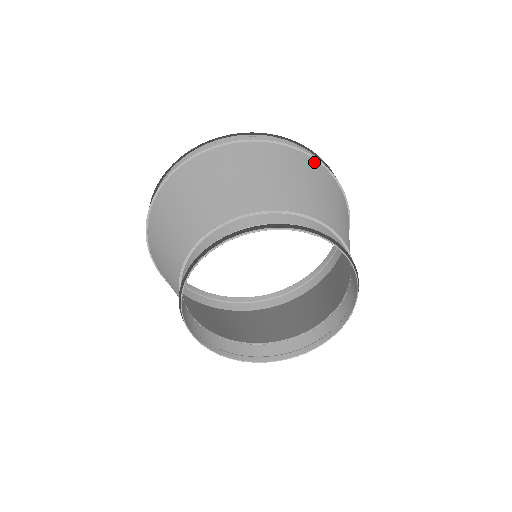
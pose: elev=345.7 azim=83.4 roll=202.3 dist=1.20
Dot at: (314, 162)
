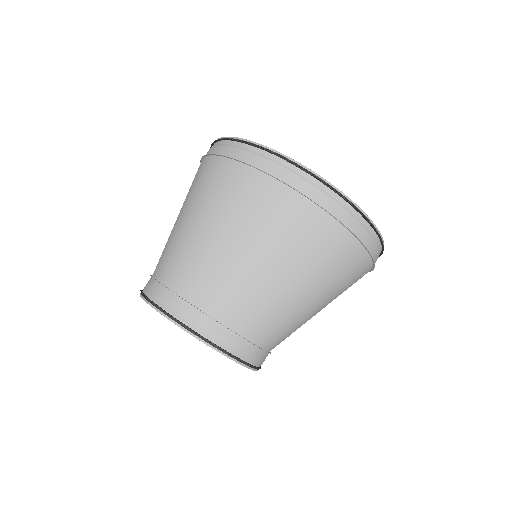
Dot at: (328, 226)
